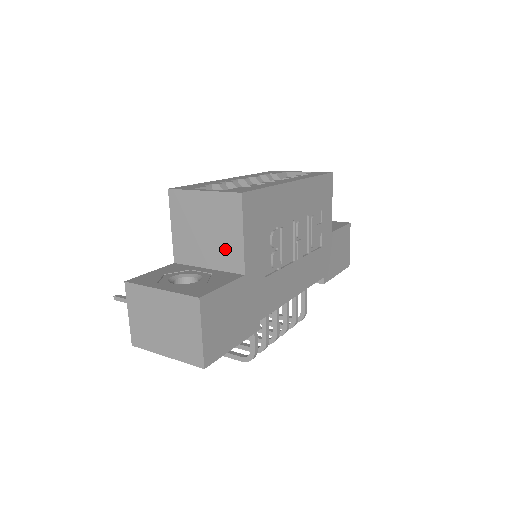
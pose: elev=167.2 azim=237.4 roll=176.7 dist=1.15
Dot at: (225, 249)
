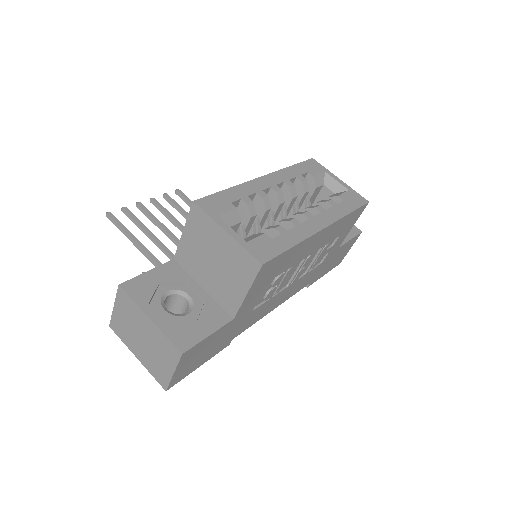
Dot at: (225, 289)
